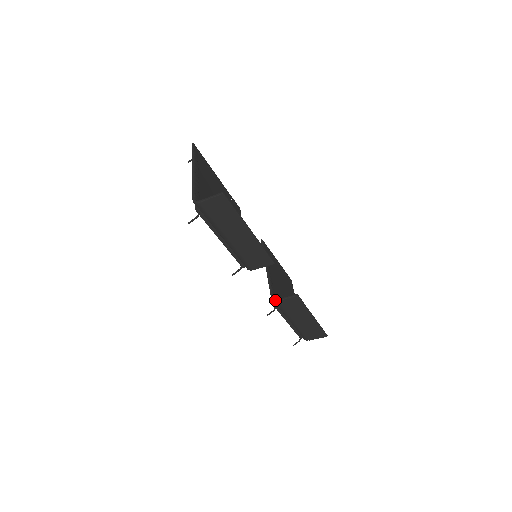
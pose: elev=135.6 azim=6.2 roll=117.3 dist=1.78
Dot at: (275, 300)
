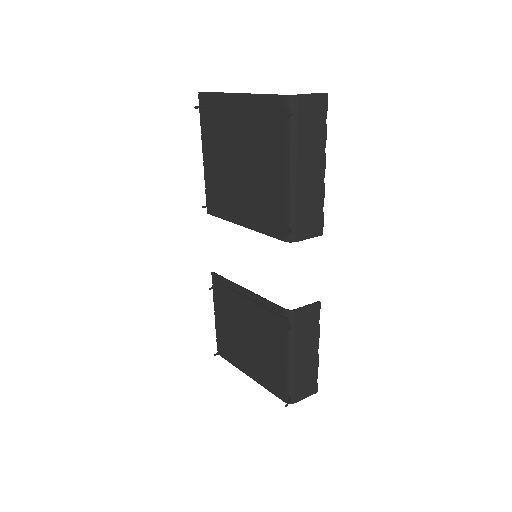
Dot at: (293, 310)
